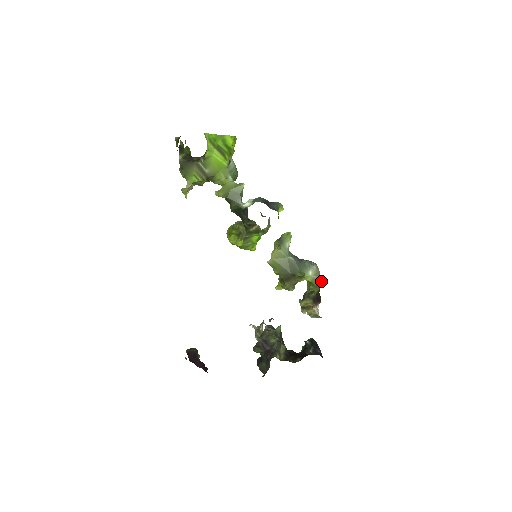
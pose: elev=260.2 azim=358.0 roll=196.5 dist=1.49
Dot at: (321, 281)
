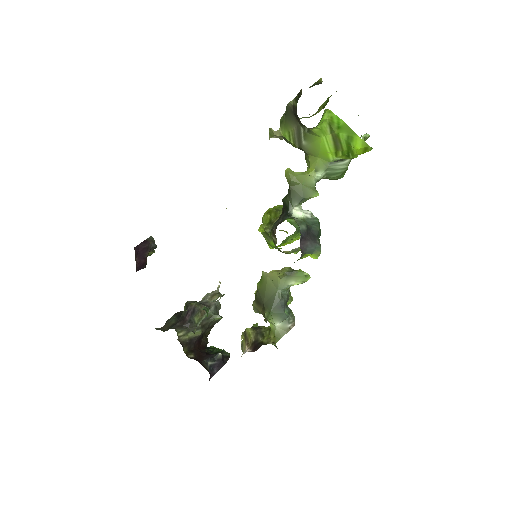
Dot at: (276, 341)
